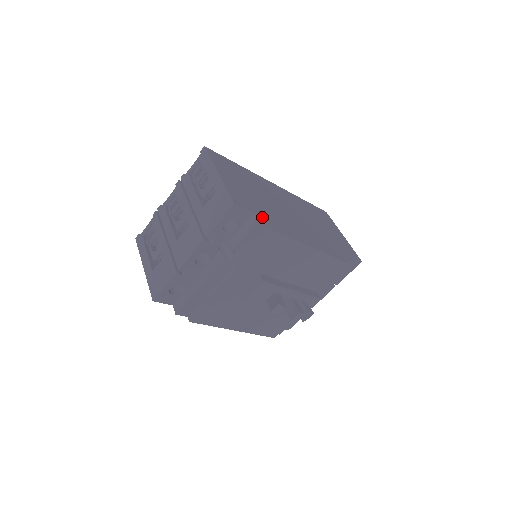
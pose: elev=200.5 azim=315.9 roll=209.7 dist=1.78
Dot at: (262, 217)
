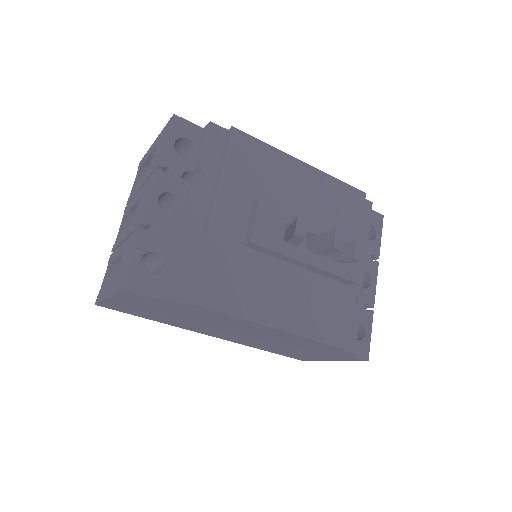
Dot at: occluded
